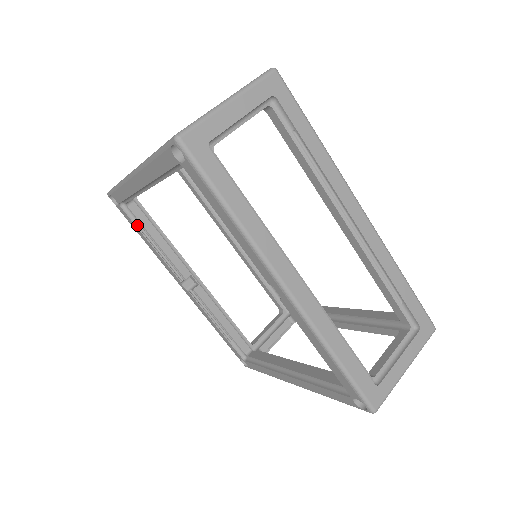
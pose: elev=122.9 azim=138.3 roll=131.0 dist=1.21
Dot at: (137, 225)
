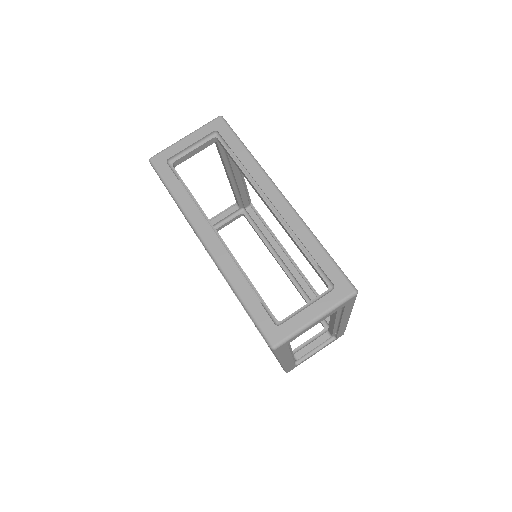
Dot at: occluded
